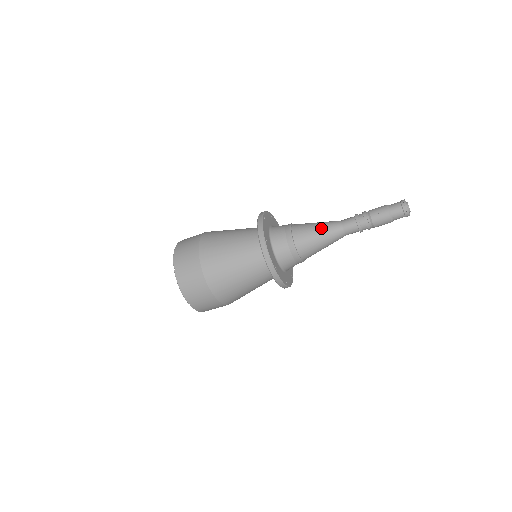
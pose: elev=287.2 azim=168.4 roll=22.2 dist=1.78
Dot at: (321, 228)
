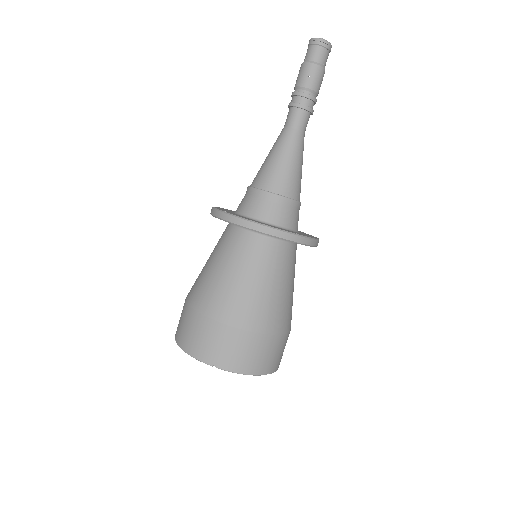
Dot at: (280, 153)
